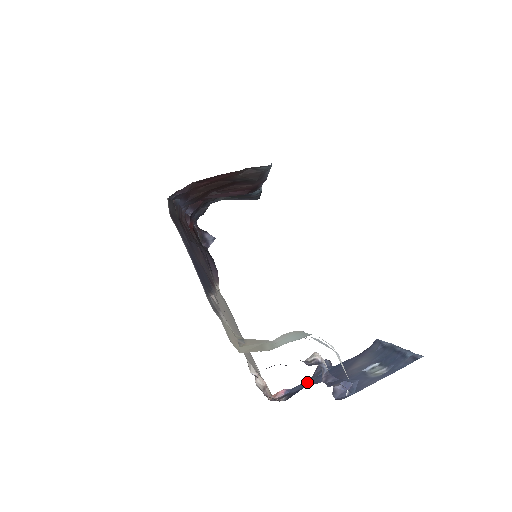
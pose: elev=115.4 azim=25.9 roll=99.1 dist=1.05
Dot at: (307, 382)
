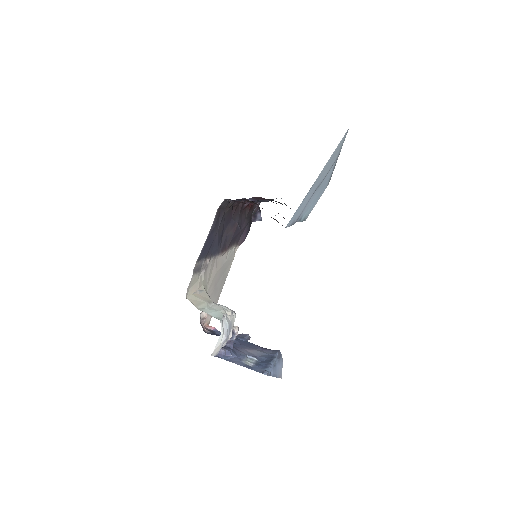
Dot at: occluded
